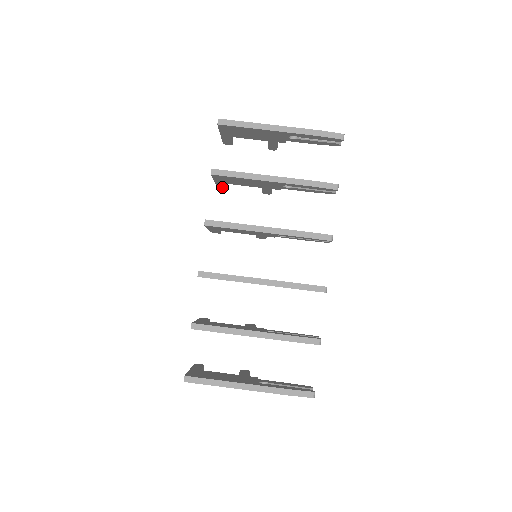
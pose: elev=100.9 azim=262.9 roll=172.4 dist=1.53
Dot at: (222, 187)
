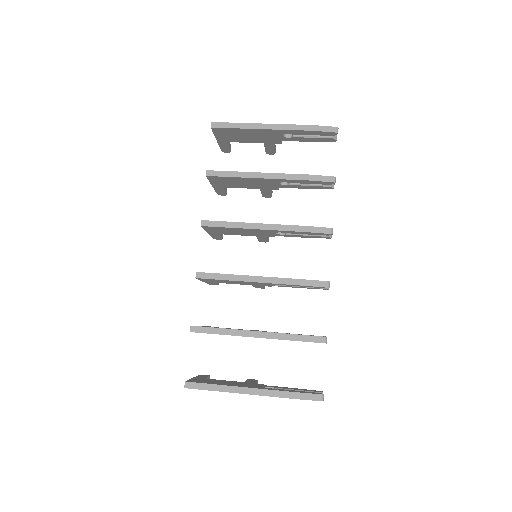
Dot at: (222, 193)
